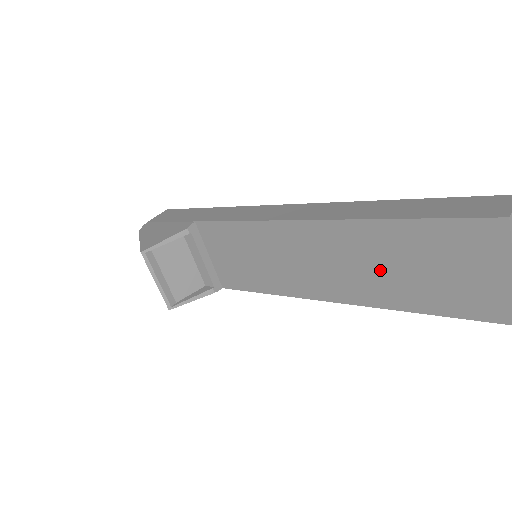
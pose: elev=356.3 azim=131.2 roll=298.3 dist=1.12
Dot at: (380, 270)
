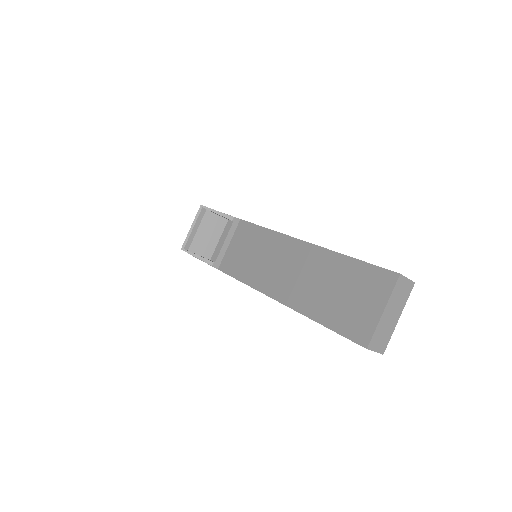
Dot at: (318, 286)
